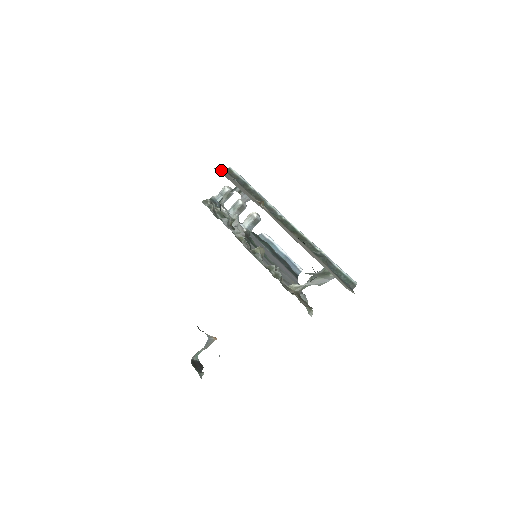
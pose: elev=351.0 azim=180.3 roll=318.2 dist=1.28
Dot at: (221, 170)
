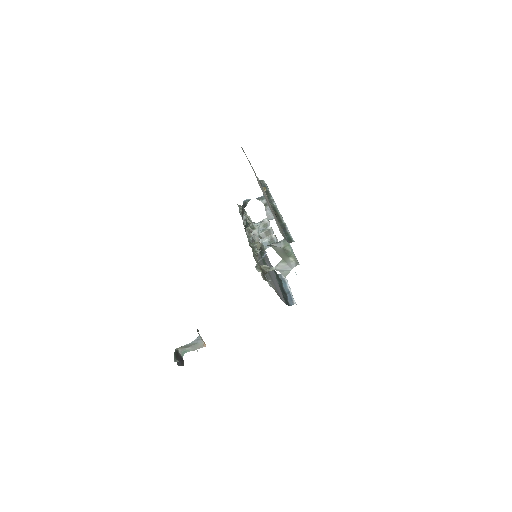
Dot at: occluded
